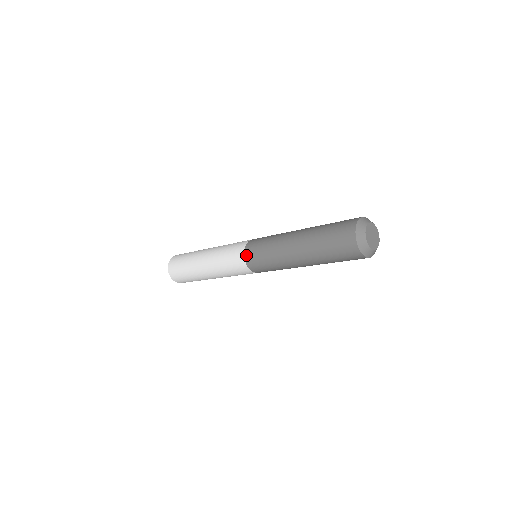
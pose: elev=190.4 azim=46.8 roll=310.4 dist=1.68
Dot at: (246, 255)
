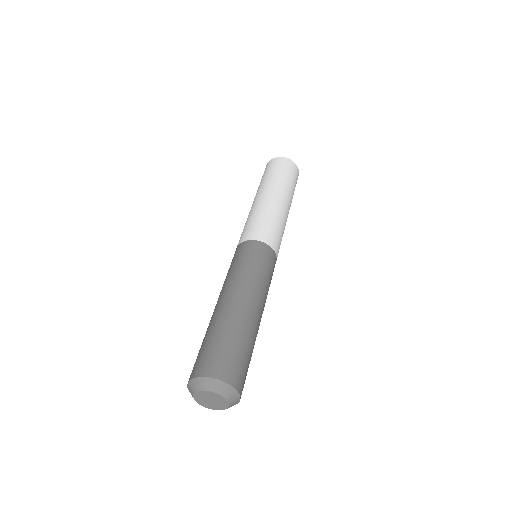
Dot at: occluded
